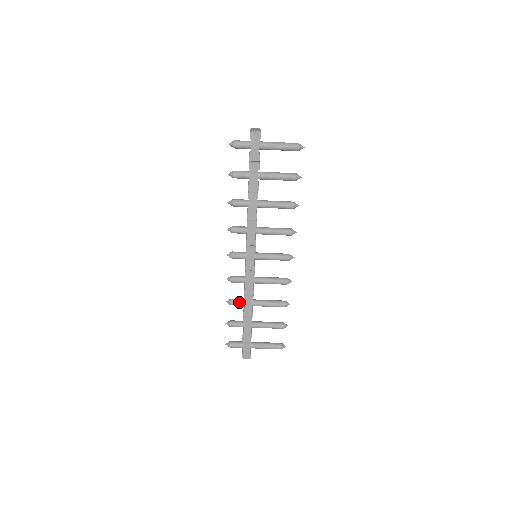
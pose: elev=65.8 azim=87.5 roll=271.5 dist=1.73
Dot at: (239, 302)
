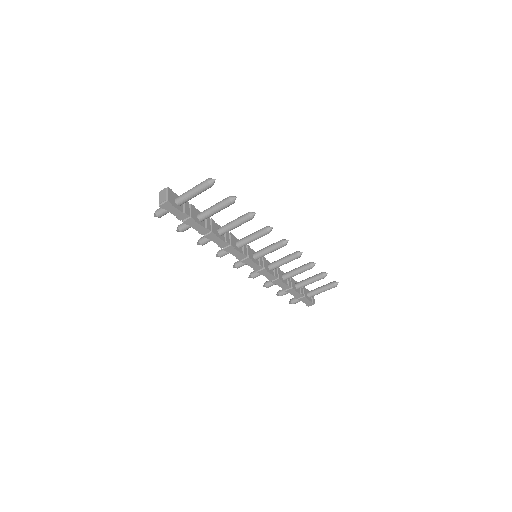
Dot at: (272, 284)
